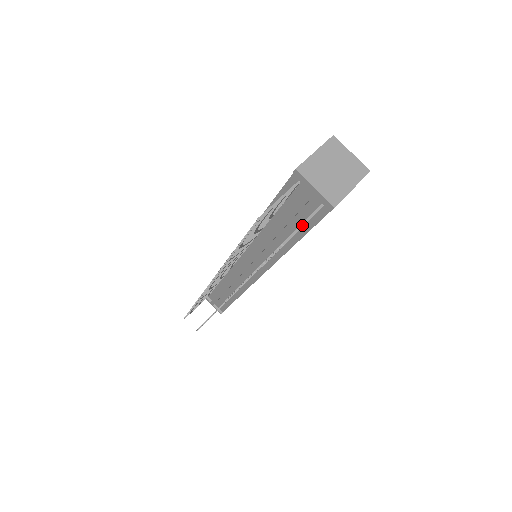
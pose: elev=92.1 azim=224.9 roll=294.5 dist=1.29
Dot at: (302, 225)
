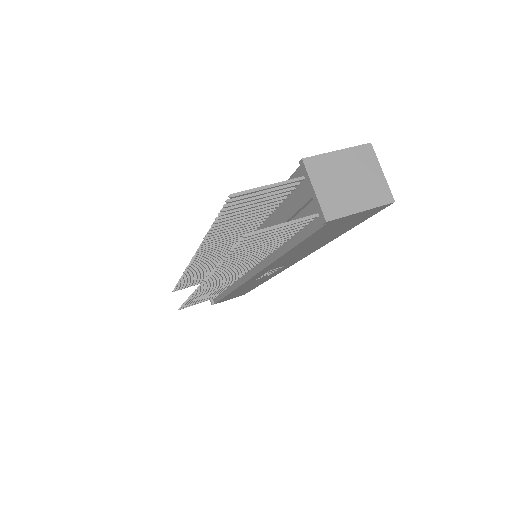
Dot at: (281, 225)
